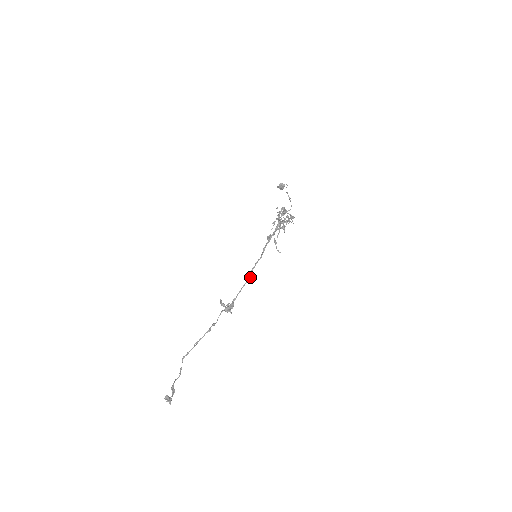
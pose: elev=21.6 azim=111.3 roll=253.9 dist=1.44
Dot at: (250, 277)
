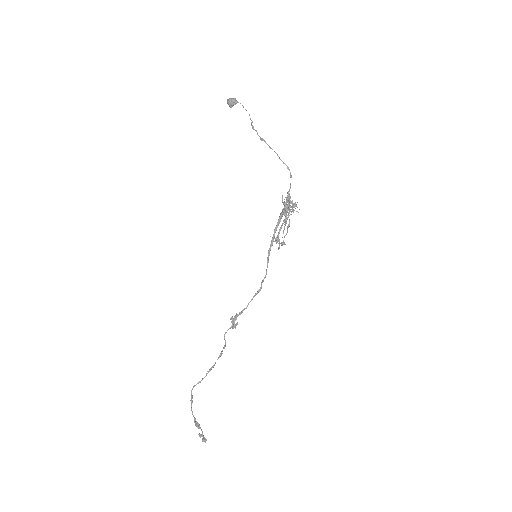
Dot at: occluded
